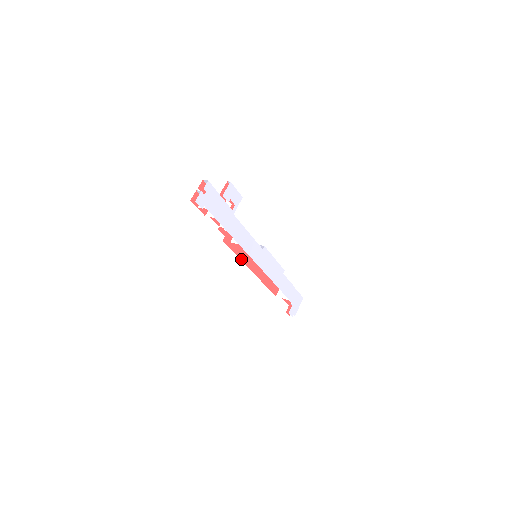
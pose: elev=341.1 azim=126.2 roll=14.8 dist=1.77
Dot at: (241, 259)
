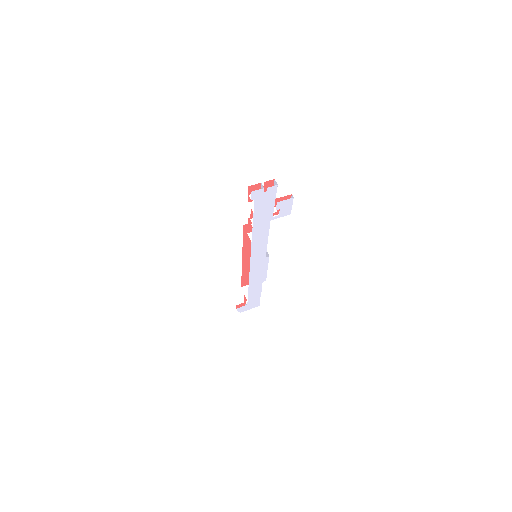
Dot at: (243, 246)
